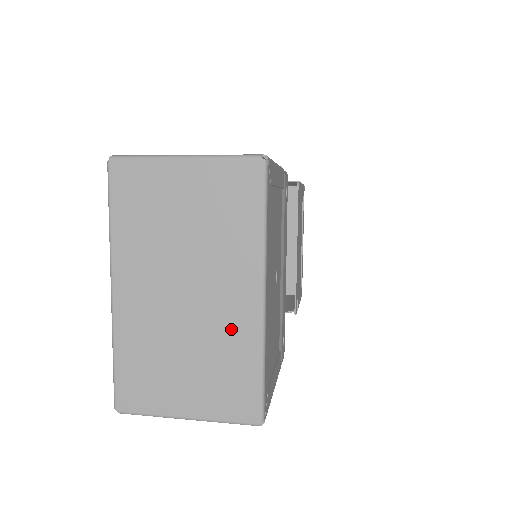
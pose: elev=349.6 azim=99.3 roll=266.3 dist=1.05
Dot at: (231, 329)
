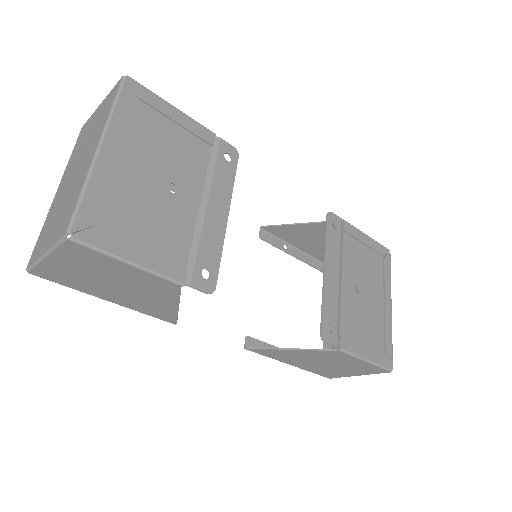
Dot at: (80, 178)
